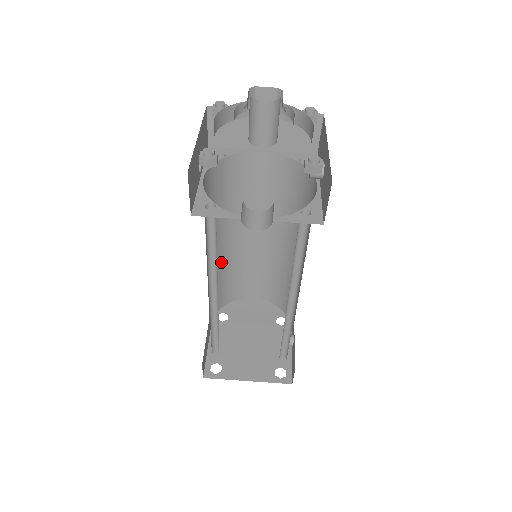
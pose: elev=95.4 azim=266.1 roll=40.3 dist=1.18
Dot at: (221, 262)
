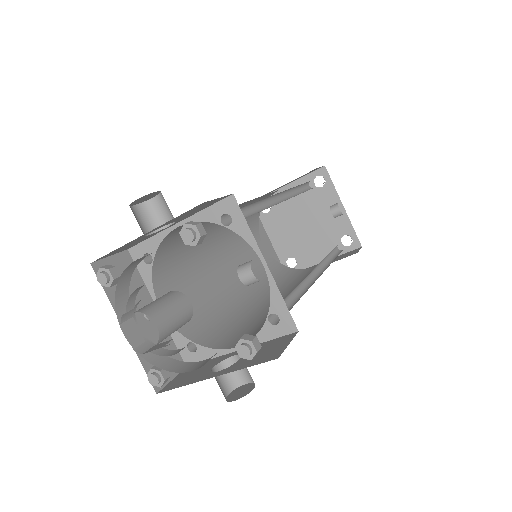
Dot at: (229, 231)
